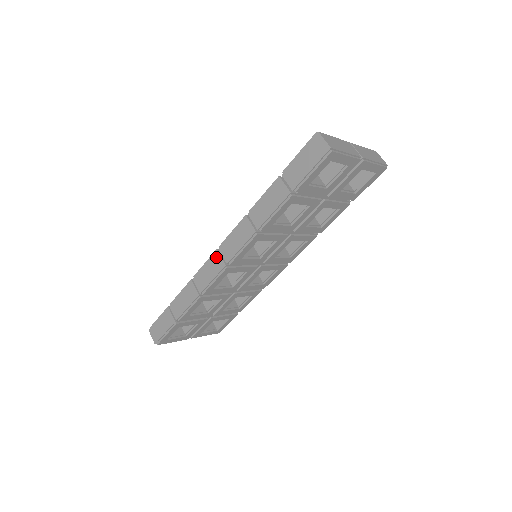
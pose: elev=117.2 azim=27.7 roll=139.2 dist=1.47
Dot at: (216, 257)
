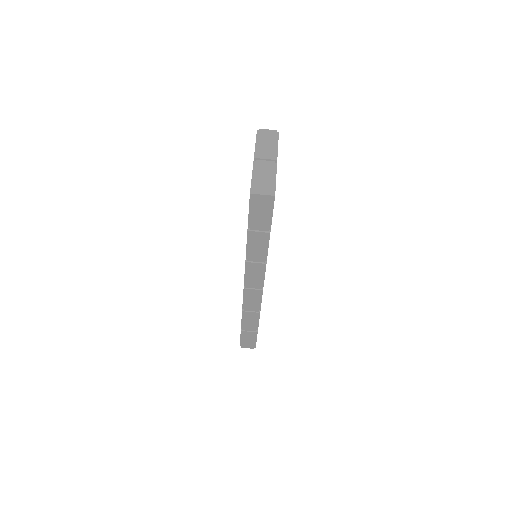
Dot at: (249, 292)
